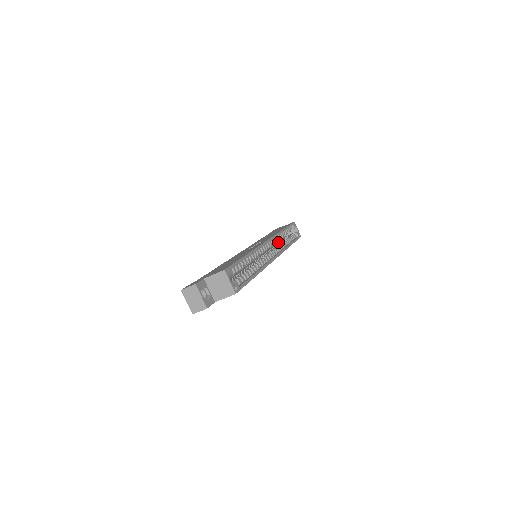
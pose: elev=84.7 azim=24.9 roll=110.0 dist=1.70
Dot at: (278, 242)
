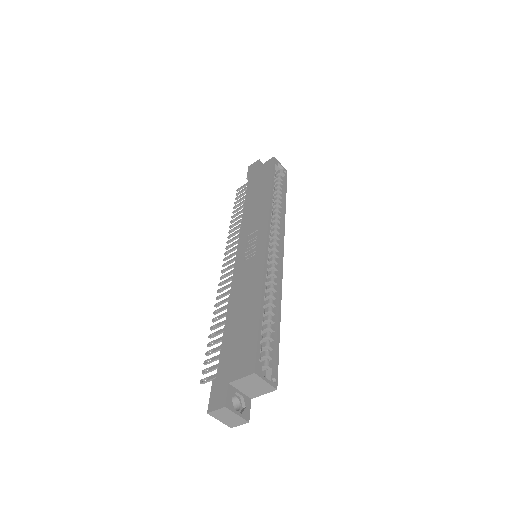
Dot at: occluded
